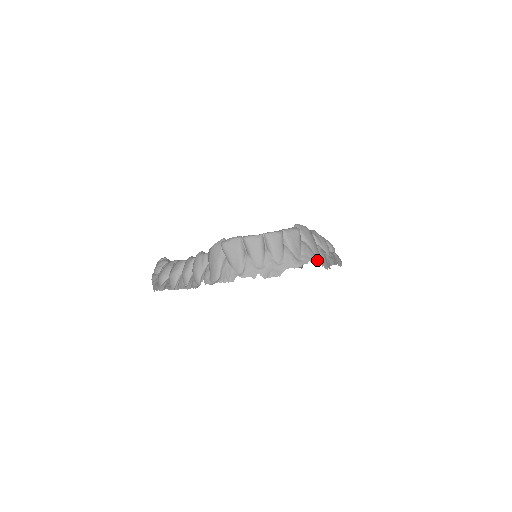
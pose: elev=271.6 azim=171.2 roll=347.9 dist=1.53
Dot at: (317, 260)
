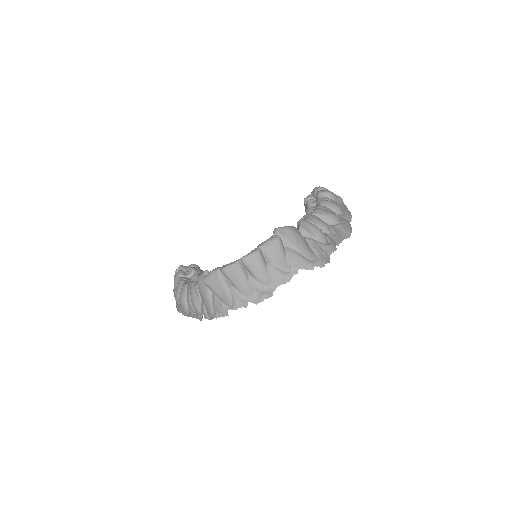
Dot at: (308, 263)
